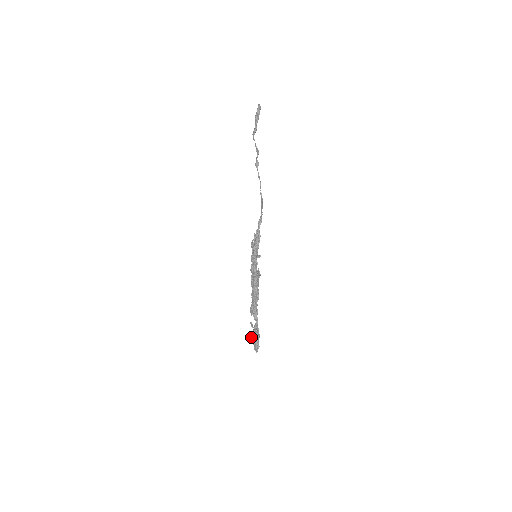
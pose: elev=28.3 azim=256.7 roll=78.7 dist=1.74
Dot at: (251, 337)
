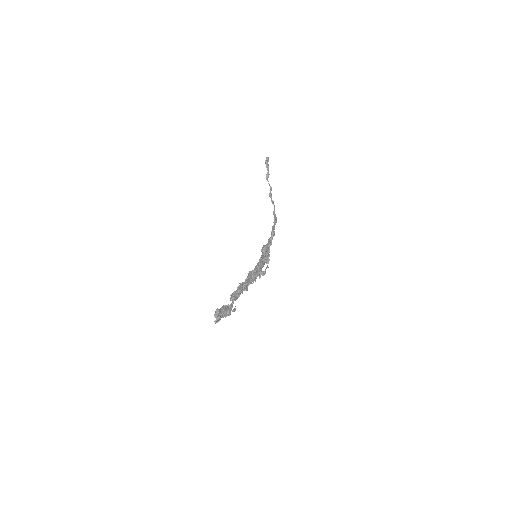
Dot at: occluded
